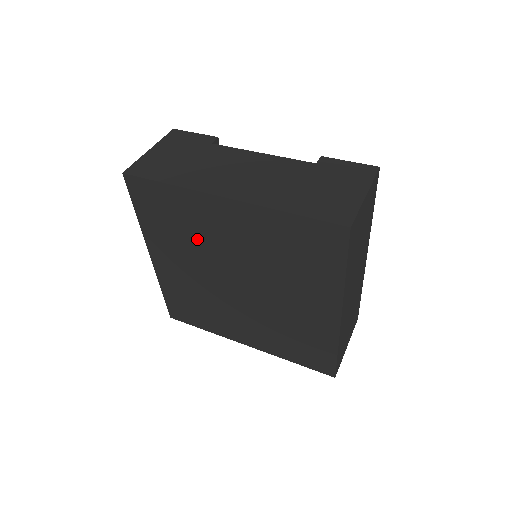
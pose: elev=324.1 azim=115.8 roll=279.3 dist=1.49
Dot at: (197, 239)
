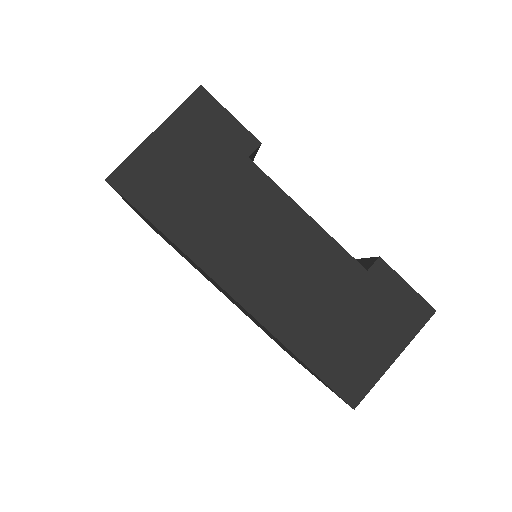
Dot at: occluded
